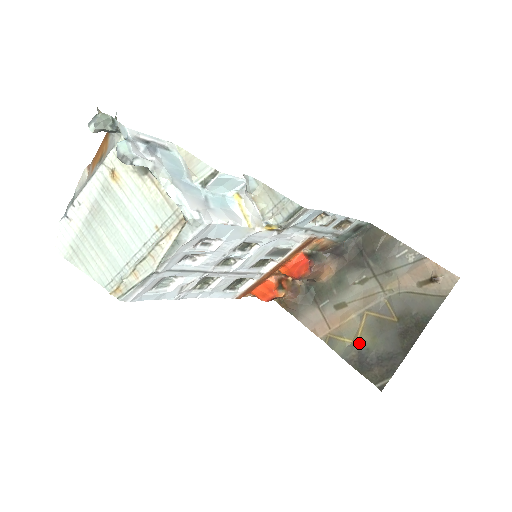
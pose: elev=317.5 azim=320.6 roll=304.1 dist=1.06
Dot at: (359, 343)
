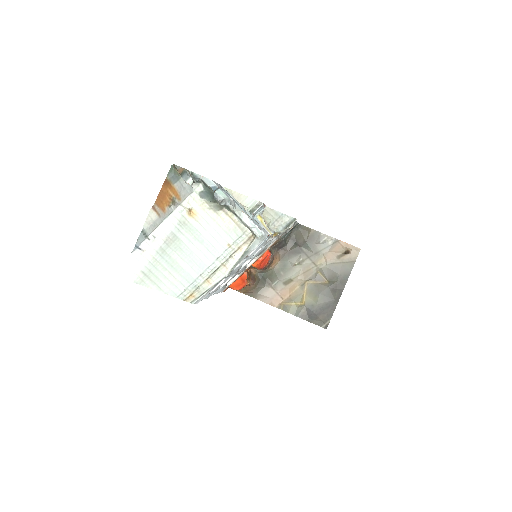
Dot at: (306, 303)
